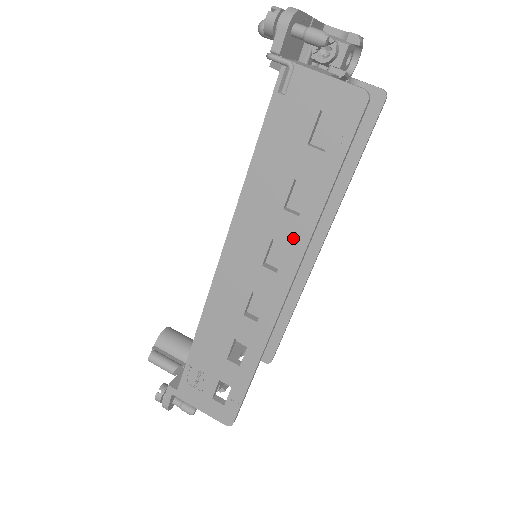
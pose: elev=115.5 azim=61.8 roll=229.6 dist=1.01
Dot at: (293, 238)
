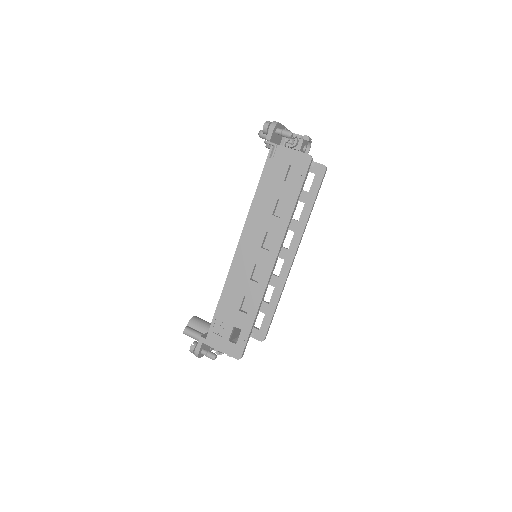
Dot at: (278, 230)
